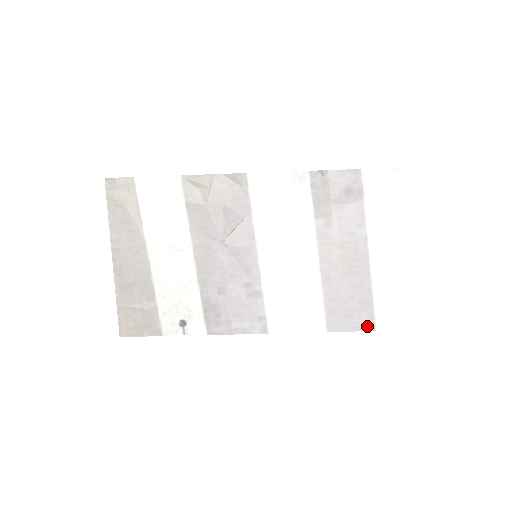
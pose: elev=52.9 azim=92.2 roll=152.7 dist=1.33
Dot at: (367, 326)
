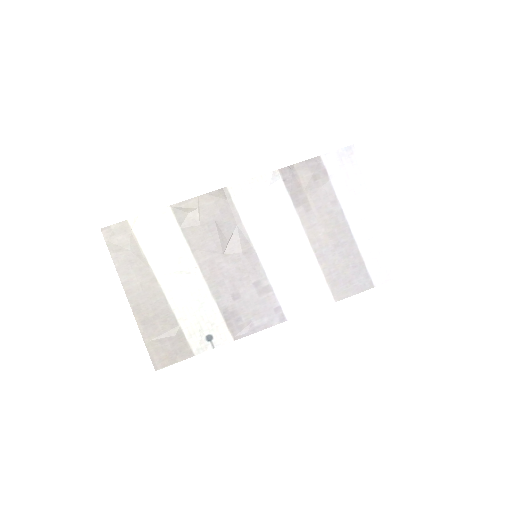
Dot at: (366, 286)
